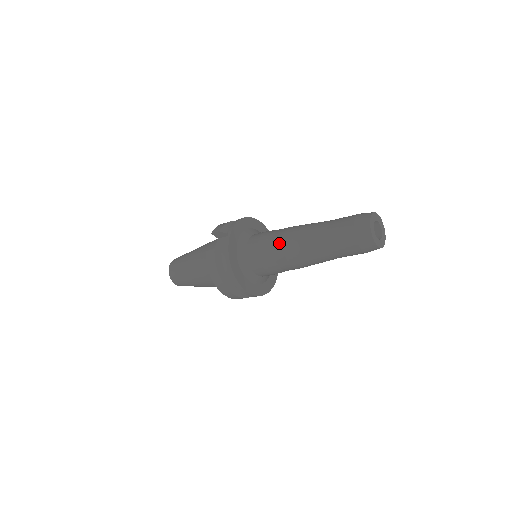
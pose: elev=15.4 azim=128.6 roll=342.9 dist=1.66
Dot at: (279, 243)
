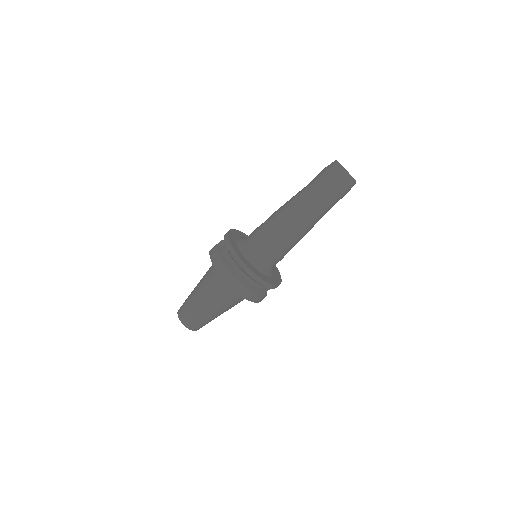
Dot at: (271, 217)
